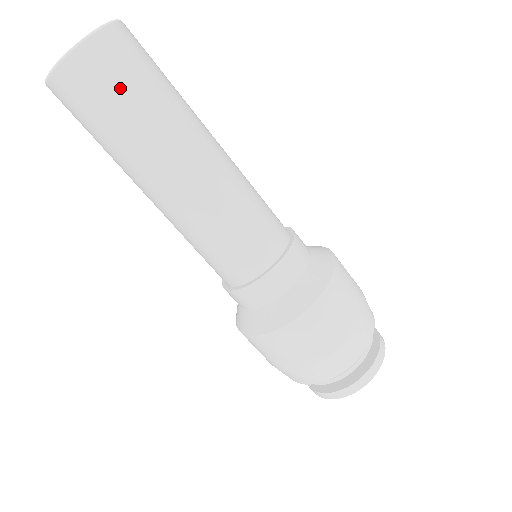
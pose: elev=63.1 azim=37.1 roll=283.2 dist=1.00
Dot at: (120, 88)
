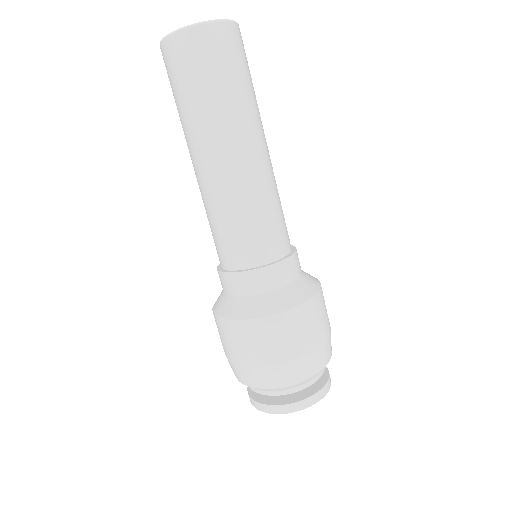
Dot at: (248, 66)
